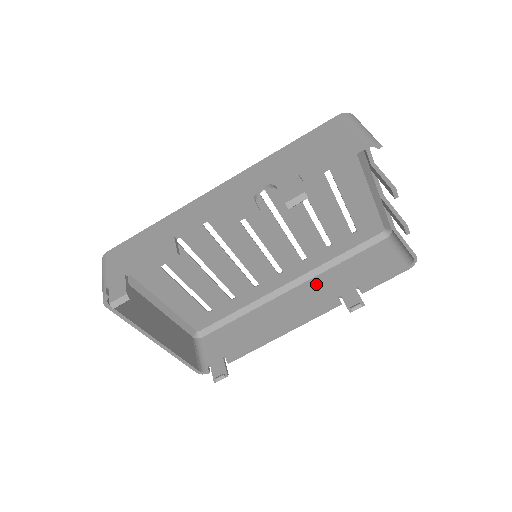
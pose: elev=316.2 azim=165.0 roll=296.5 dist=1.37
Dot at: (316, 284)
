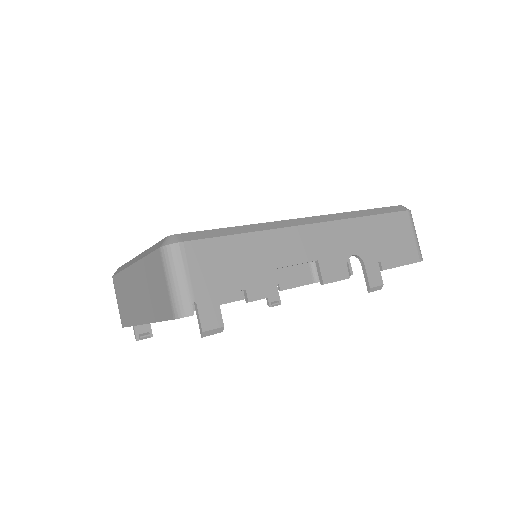
Dot at: occluded
